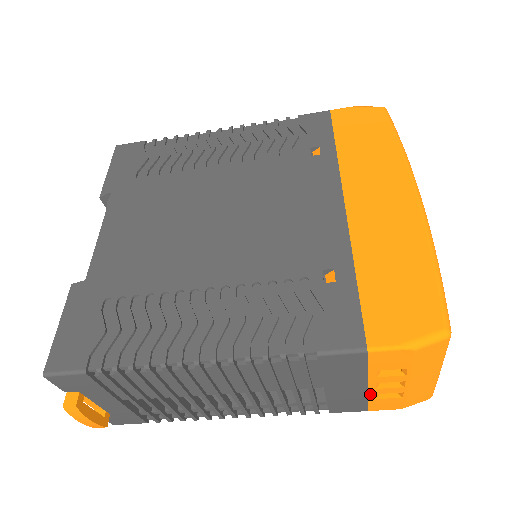
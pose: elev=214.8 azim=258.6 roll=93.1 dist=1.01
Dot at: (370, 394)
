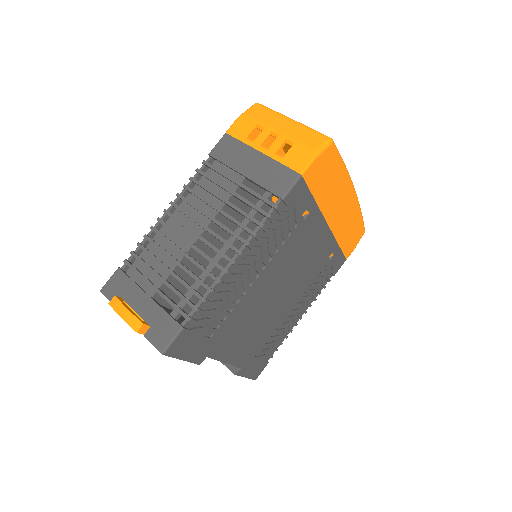
Dot at: (272, 157)
